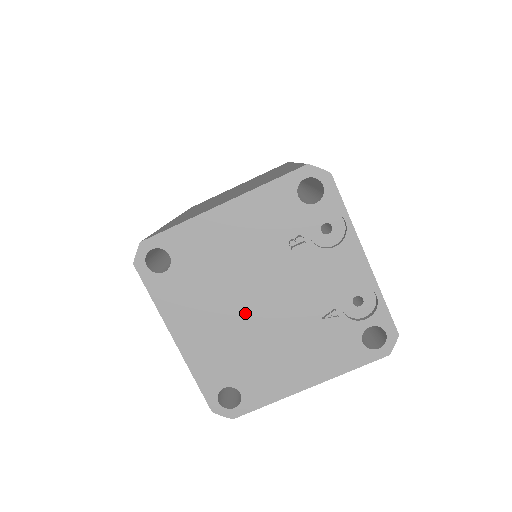
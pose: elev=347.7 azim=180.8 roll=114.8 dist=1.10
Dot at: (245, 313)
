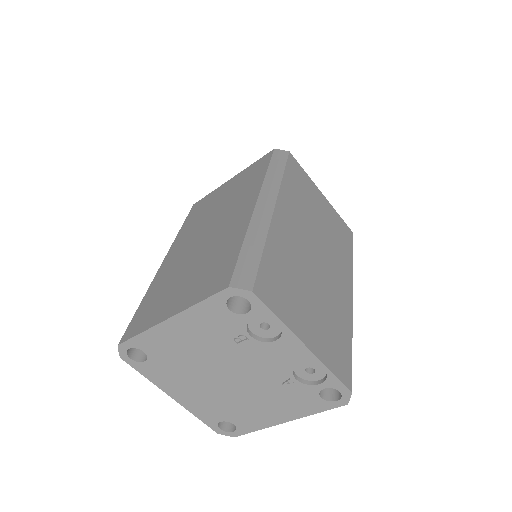
Dot at: (217, 382)
